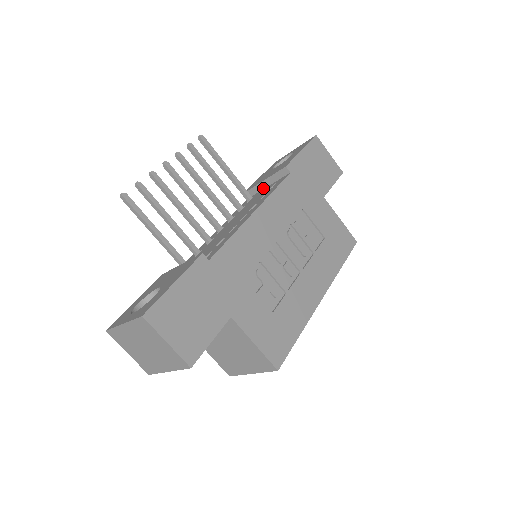
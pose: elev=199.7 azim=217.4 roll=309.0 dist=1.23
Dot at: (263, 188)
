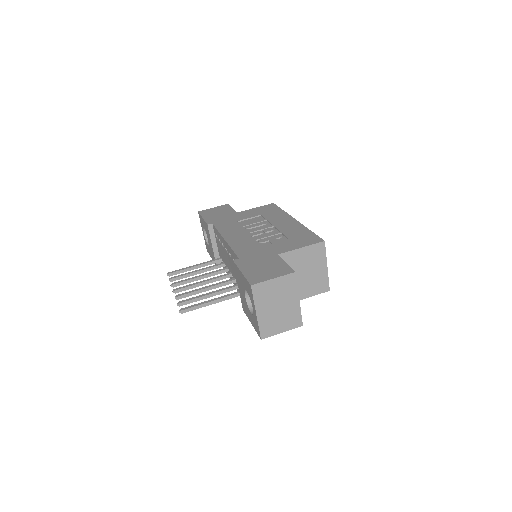
Dot at: (217, 249)
